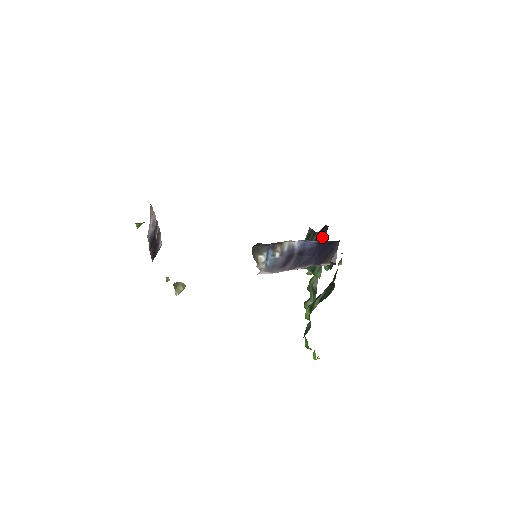
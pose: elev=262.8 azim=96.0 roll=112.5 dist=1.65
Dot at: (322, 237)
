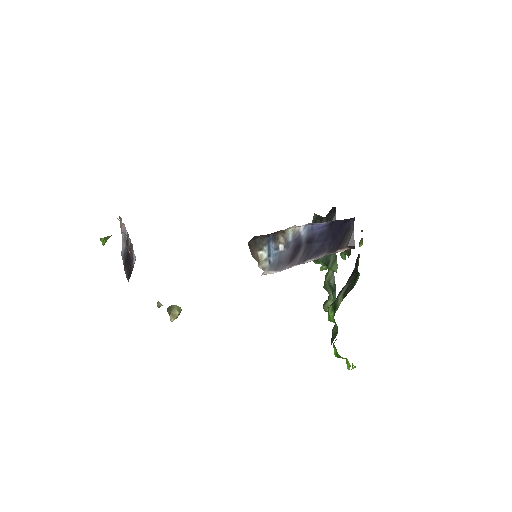
Dot at: occluded
